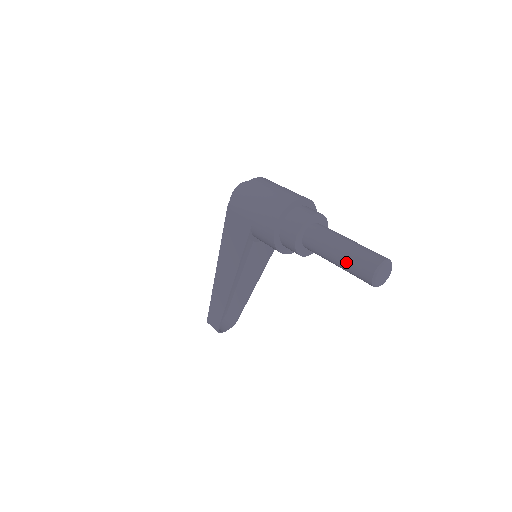
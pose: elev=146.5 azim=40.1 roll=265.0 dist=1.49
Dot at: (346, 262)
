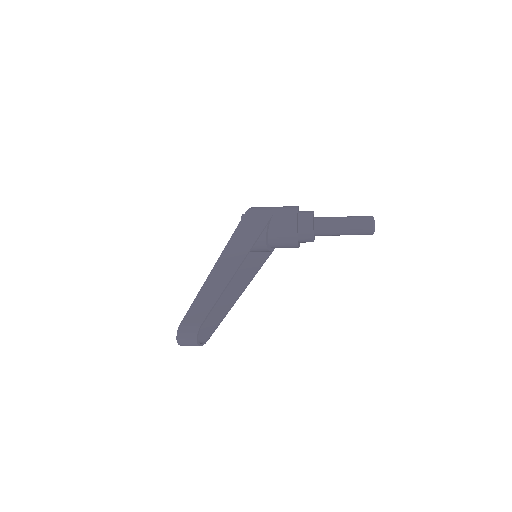
Dot at: (352, 218)
